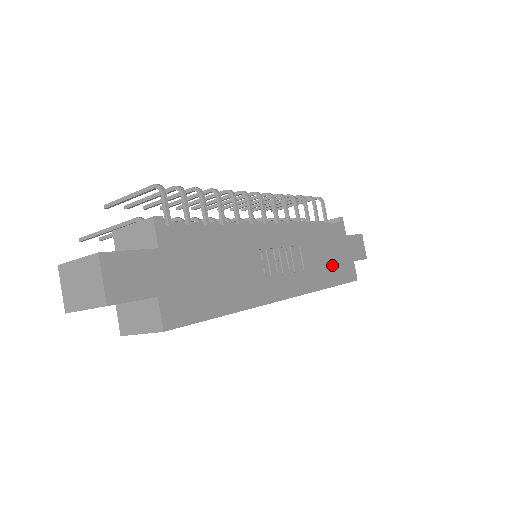
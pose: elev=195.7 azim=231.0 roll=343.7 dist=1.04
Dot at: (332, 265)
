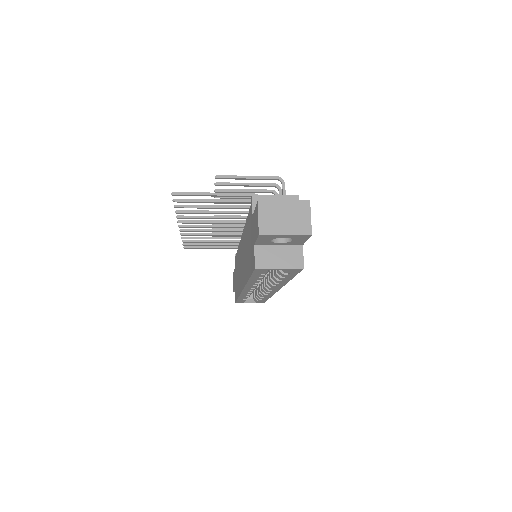
Dot at: occluded
